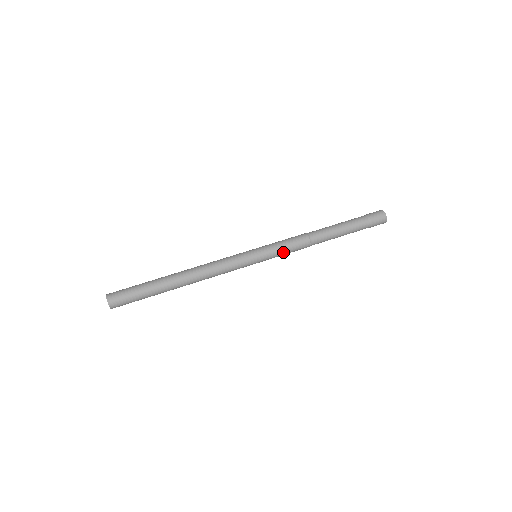
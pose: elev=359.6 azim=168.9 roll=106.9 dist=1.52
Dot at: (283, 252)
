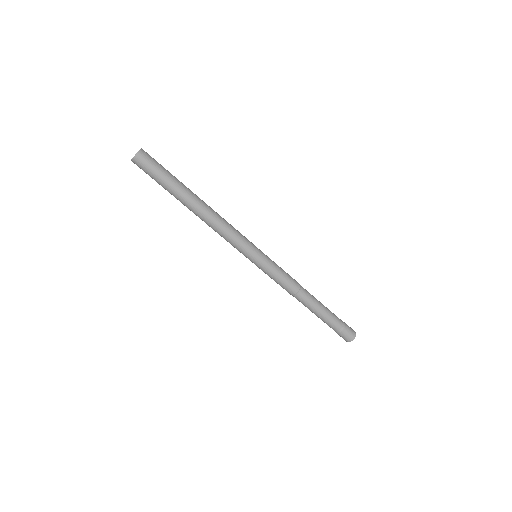
Dot at: (275, 276)
